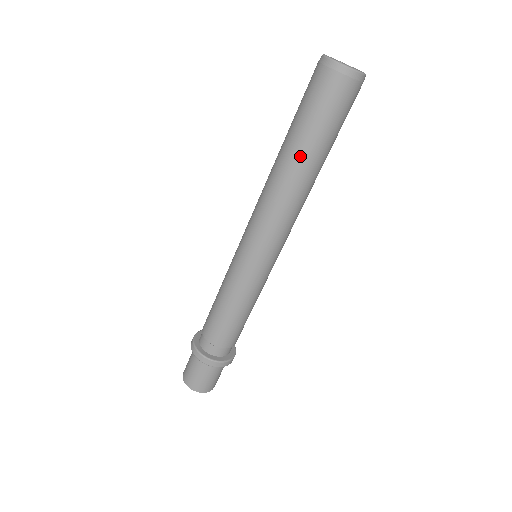
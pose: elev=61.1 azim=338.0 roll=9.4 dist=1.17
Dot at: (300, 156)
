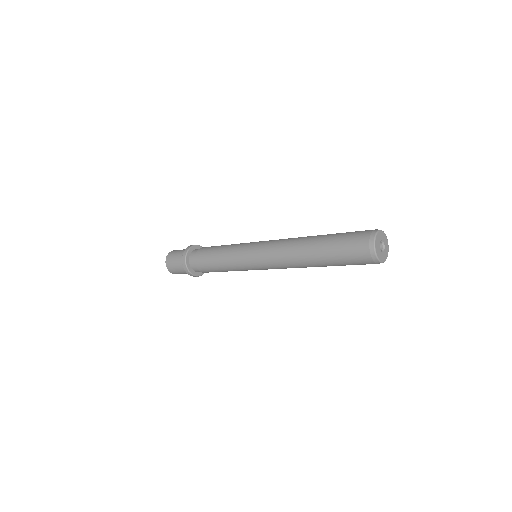
Dot at: (319, 262)
